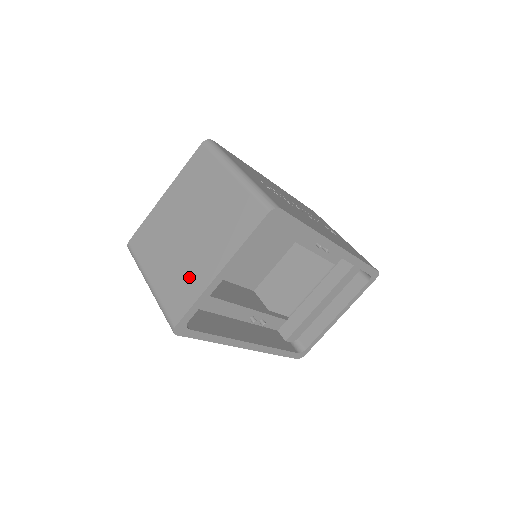
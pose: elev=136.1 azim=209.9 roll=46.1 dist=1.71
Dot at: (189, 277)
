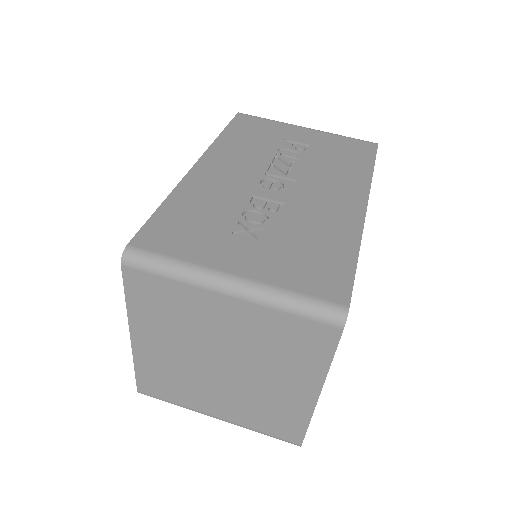
Dot at: (275, 408)
